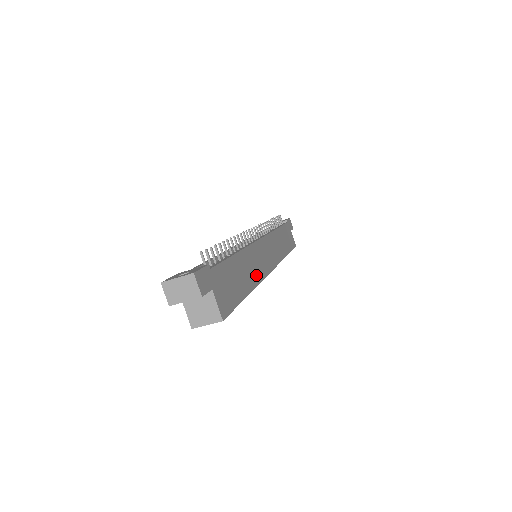
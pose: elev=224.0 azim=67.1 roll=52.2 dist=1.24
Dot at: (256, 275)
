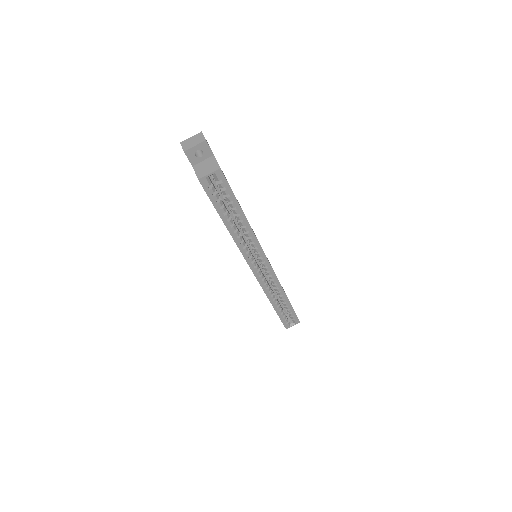
Dot at: occluded
